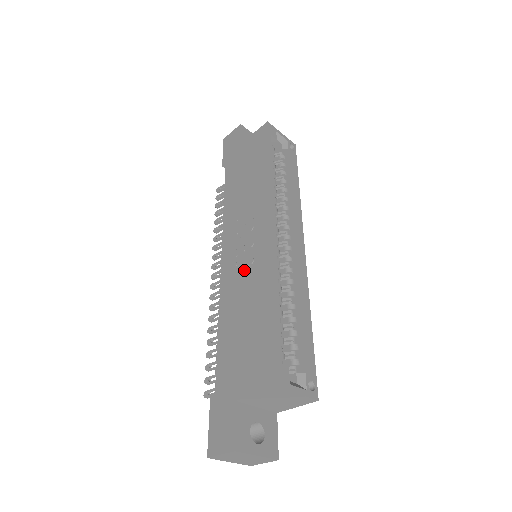
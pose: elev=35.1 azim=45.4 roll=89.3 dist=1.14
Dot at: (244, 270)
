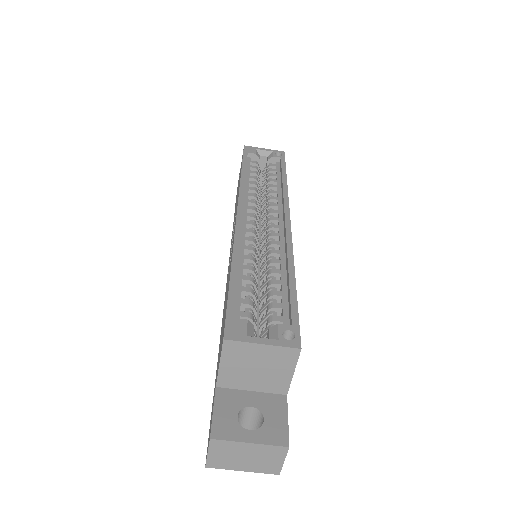
Dot at: (229, 266)
